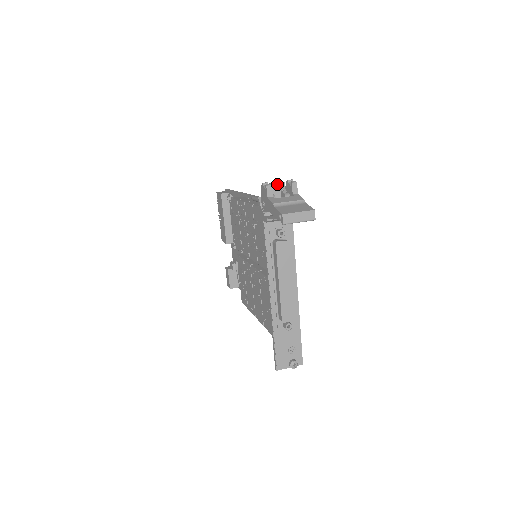
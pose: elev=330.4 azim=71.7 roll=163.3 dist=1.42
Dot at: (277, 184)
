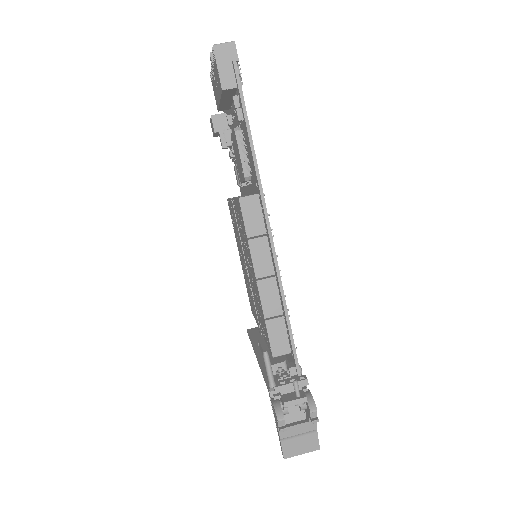
Dot at: occluded
